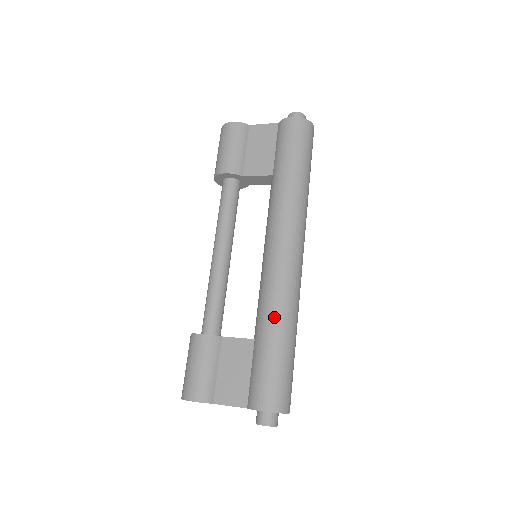
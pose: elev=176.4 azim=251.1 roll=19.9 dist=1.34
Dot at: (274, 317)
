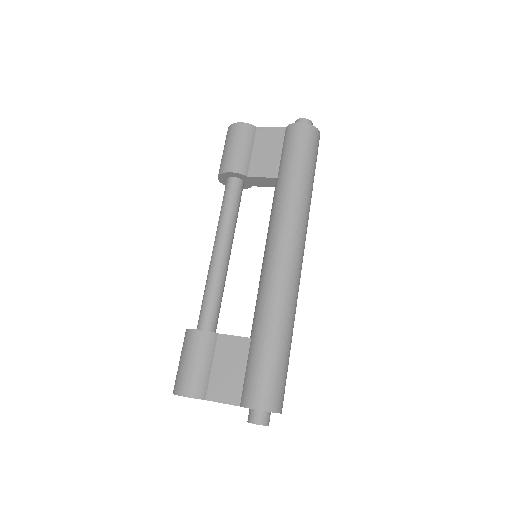
Dot at: (272, 317)
